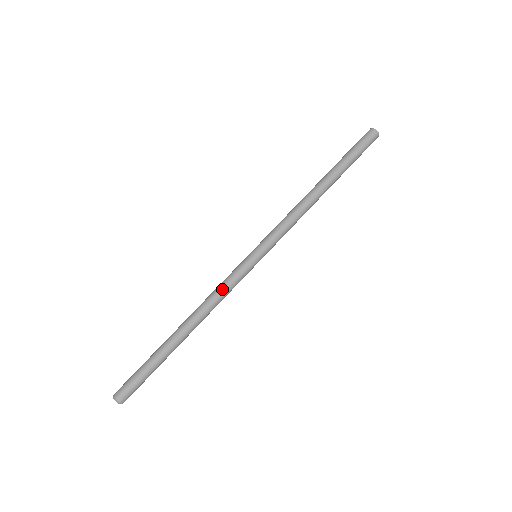
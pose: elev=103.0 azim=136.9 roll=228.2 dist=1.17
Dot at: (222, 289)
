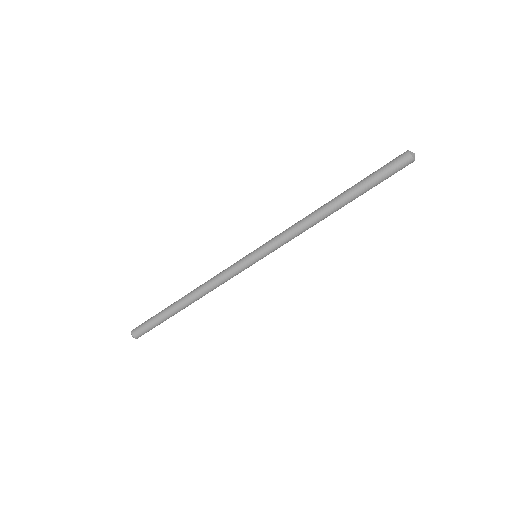
Dot at: occluded
